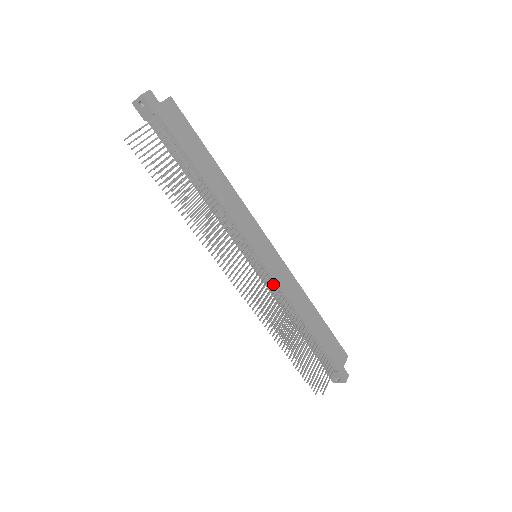
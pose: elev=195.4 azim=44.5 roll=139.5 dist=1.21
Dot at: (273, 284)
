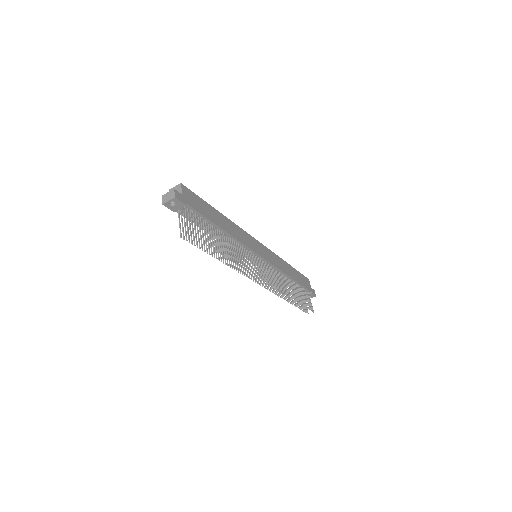
Dot at: (270, 267)
